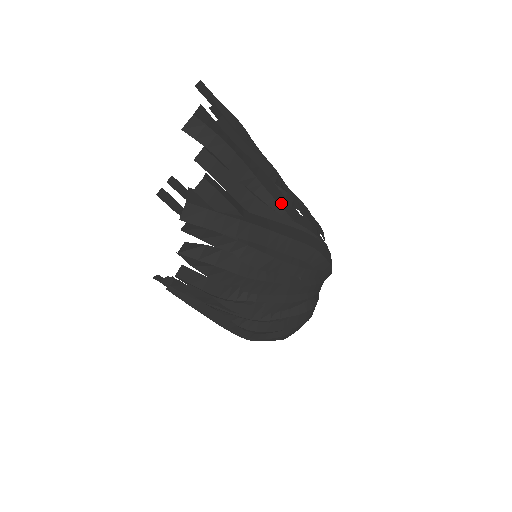
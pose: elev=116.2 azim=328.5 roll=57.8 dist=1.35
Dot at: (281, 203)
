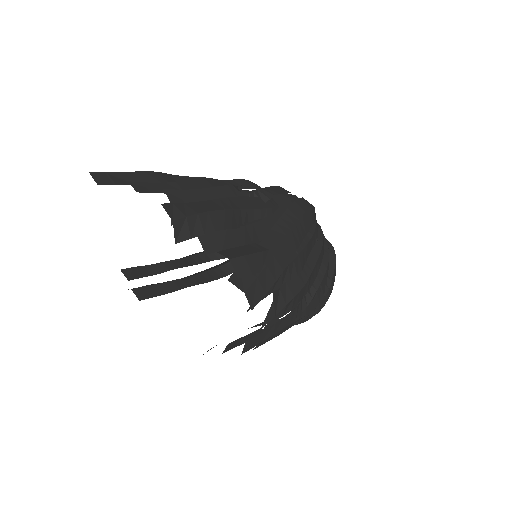
Dot at: (264, 206)
